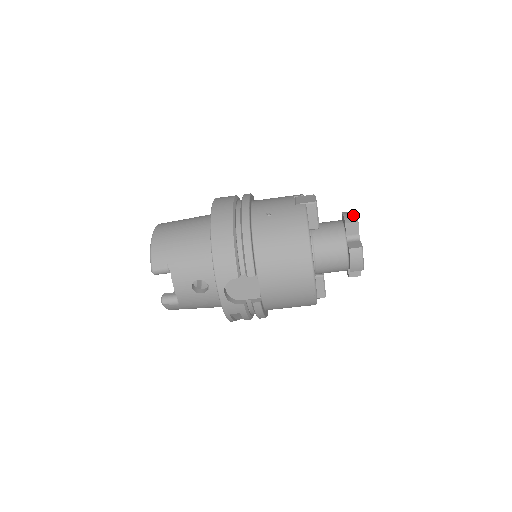
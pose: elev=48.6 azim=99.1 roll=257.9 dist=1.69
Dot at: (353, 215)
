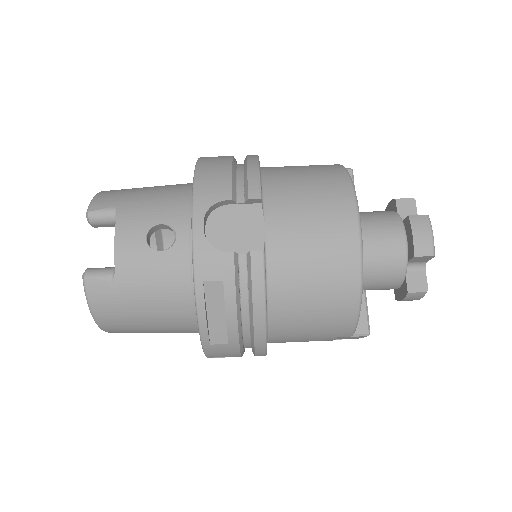
Dot at: occluded
